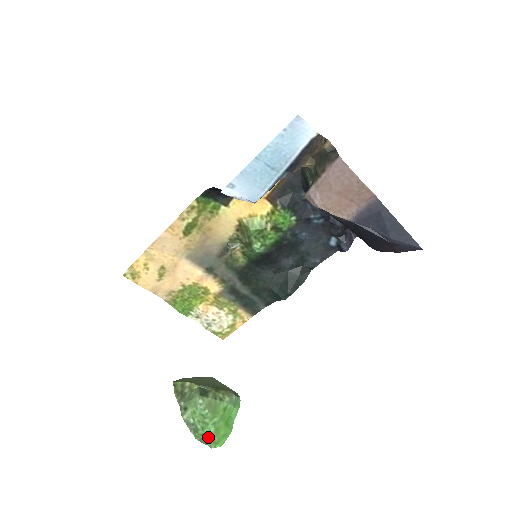
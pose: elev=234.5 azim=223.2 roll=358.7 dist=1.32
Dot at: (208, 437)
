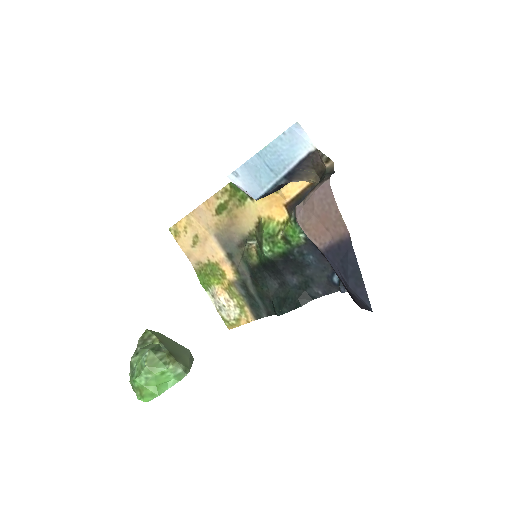
Dot at: (138, 387)
